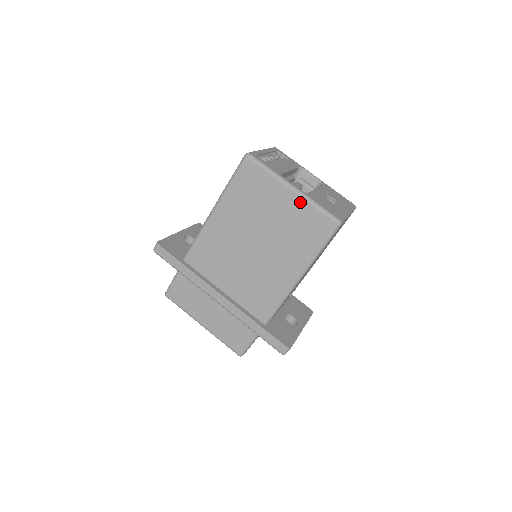
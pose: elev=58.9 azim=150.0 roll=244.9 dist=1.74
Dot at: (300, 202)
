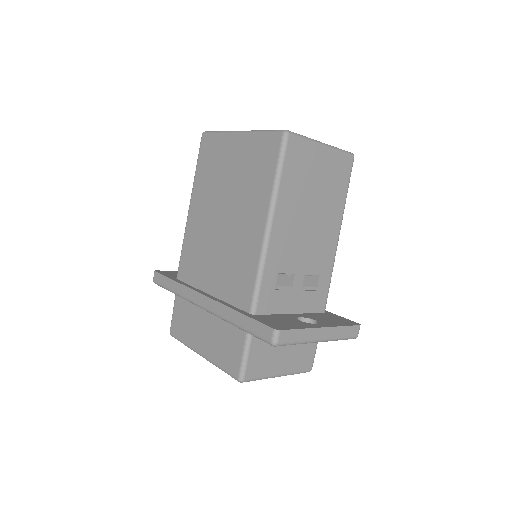
Dot at: (247, 140)
